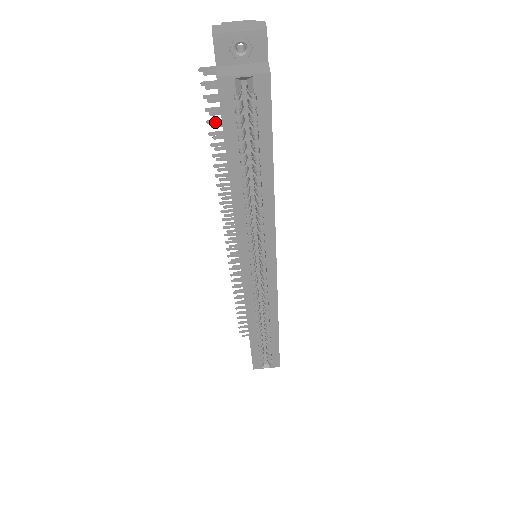
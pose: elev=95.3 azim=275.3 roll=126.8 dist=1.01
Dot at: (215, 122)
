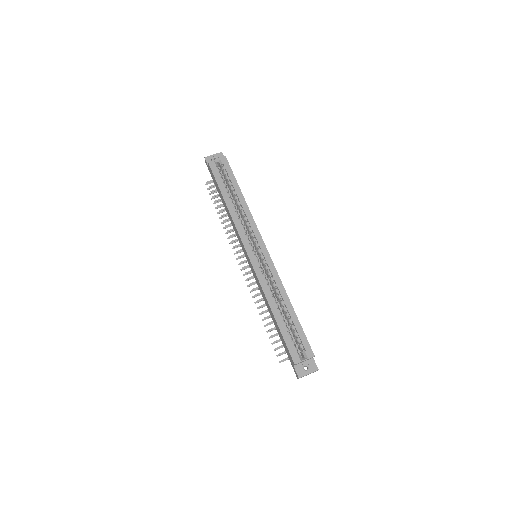
Dot at: occluded
